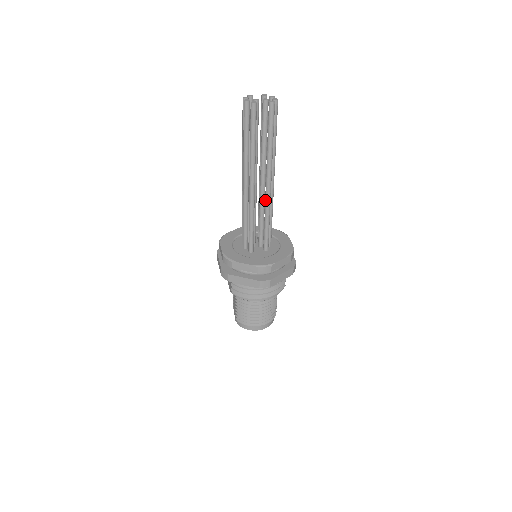
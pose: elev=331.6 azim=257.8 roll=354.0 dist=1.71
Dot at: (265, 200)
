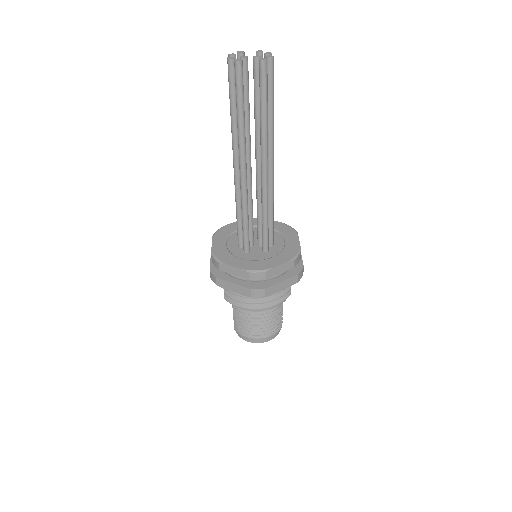
Dot at: (261, 189)
